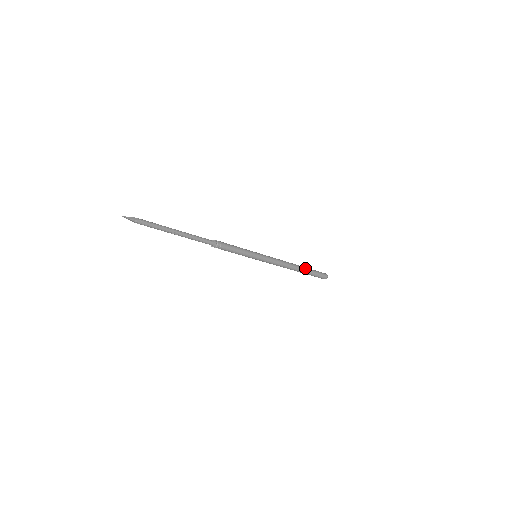
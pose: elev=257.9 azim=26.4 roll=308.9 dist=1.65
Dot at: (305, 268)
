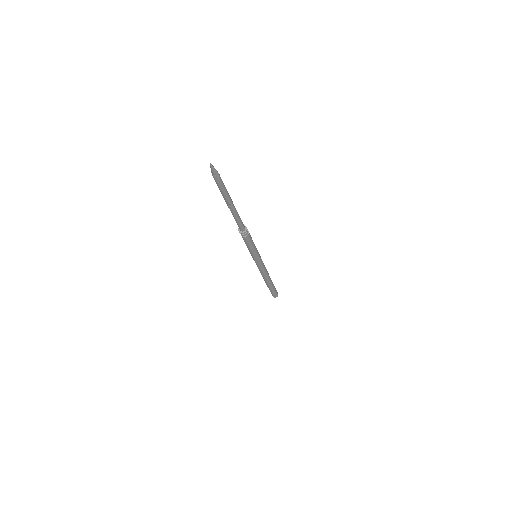
Dot at: (272, 284)
